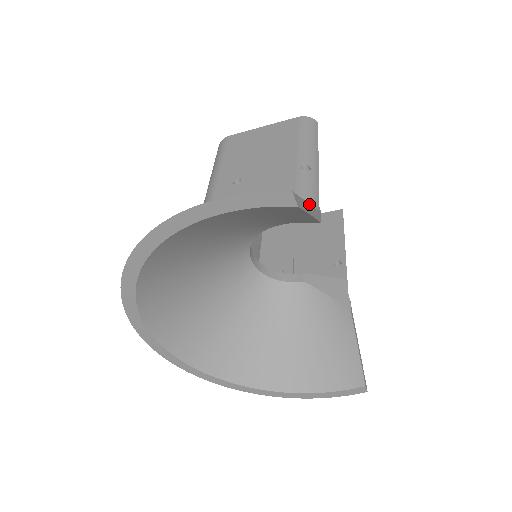
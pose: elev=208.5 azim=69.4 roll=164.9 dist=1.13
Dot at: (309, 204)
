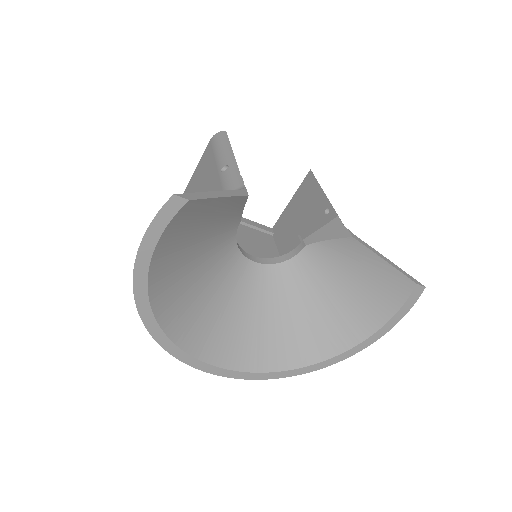
Dot at: (215, 191)
